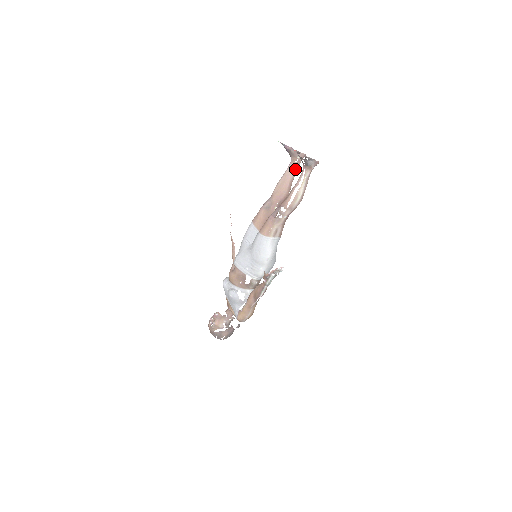
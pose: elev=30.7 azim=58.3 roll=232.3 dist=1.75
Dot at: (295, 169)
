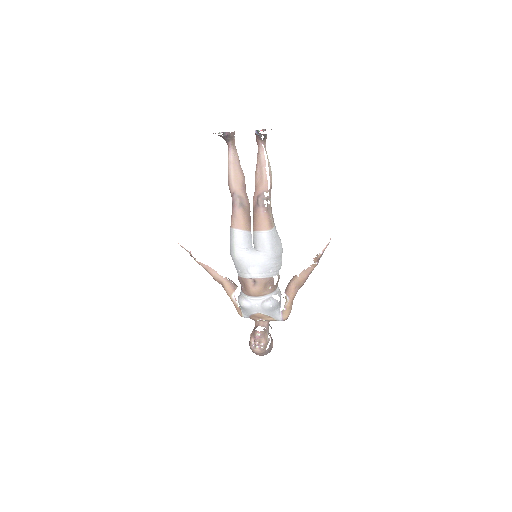
Dot at: occluded
